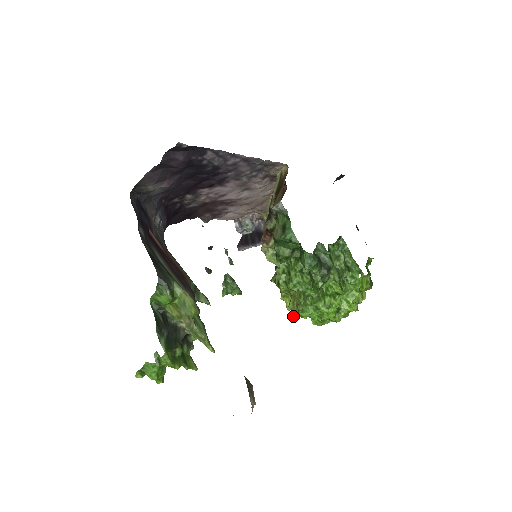
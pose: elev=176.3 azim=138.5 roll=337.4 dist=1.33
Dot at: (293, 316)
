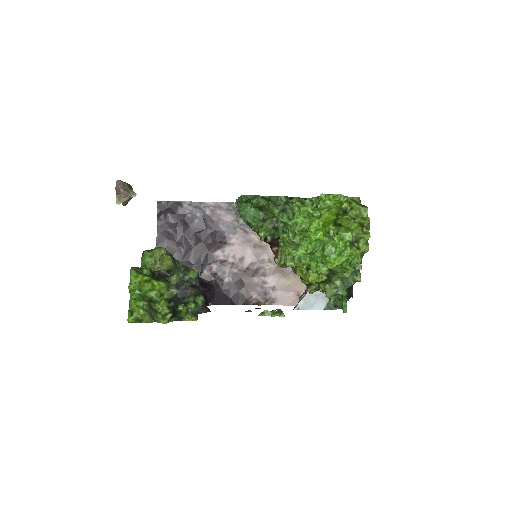
Dot at: occluded
